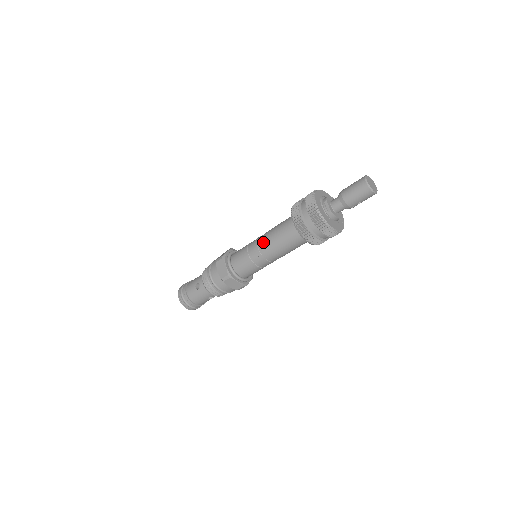
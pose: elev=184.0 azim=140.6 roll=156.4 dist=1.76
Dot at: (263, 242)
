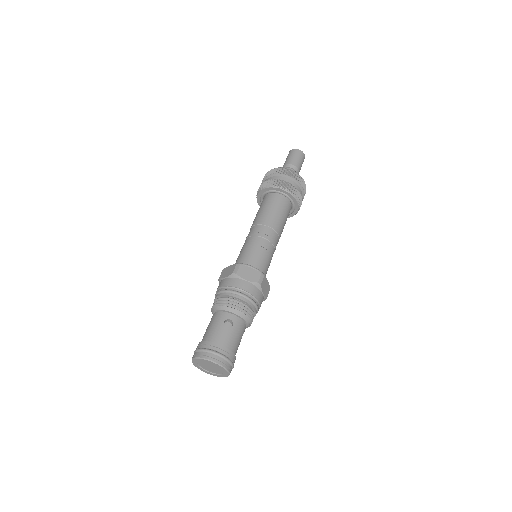
Dot at: (265, 227)
